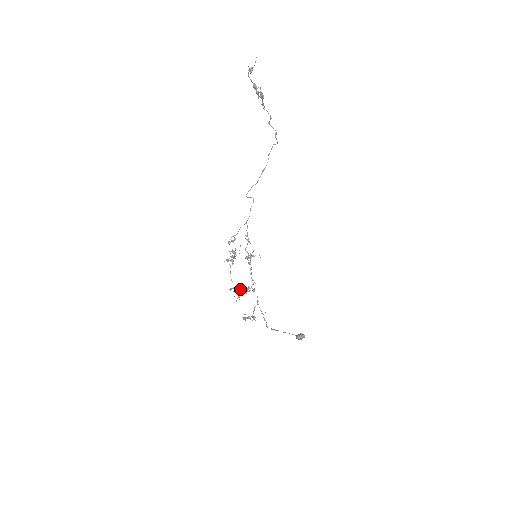
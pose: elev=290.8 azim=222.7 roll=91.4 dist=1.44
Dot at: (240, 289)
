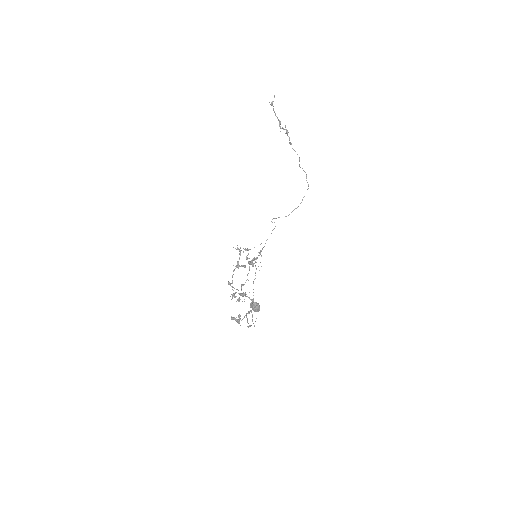
Dot at: (237, 289)
